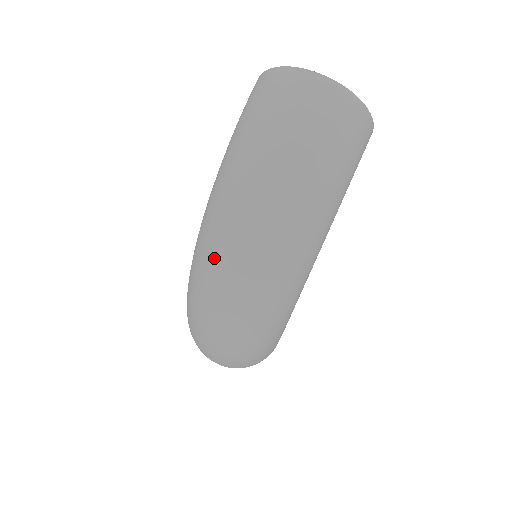
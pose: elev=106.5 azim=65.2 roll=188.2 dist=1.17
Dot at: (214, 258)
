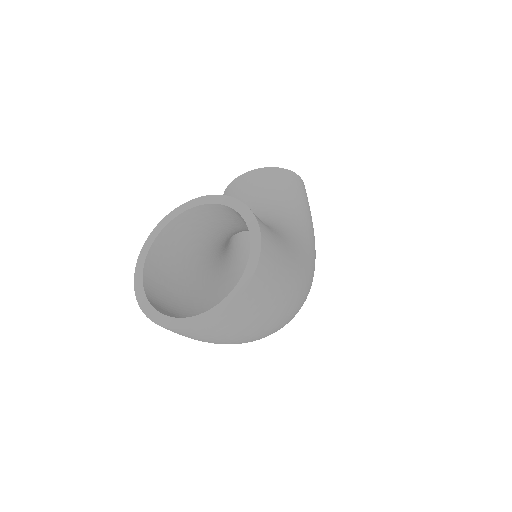
Dot at: occluded
